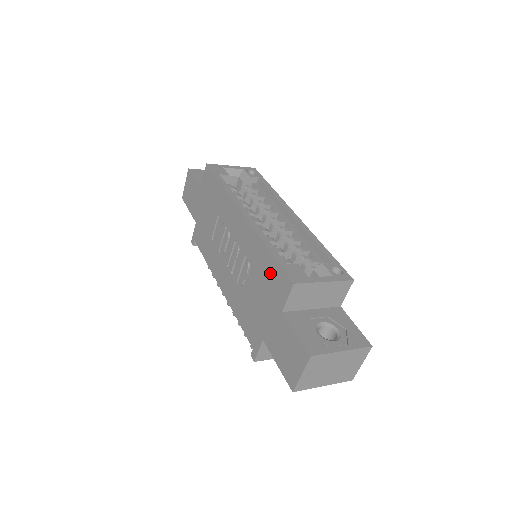
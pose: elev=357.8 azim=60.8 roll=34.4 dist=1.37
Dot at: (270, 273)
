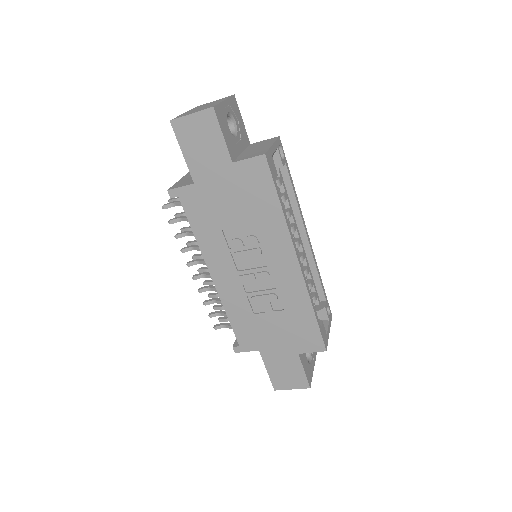
Dot at: (304, 327)
